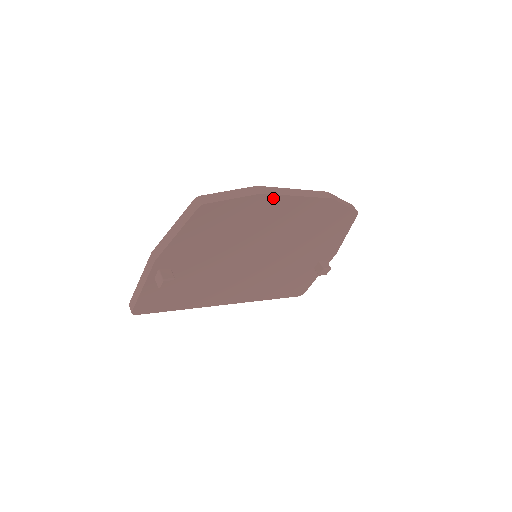
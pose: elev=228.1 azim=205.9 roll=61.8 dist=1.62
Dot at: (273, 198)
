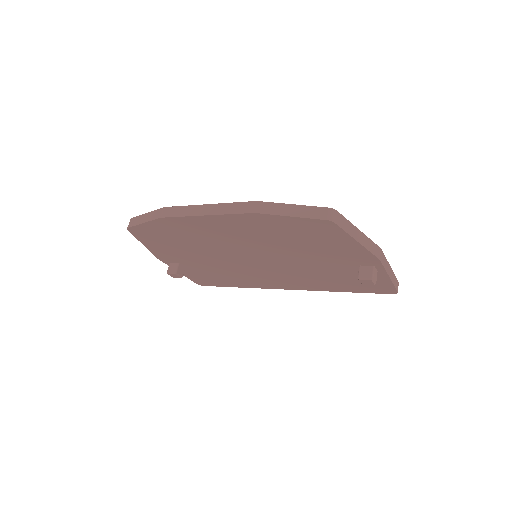
Dot at: (179, 219)
